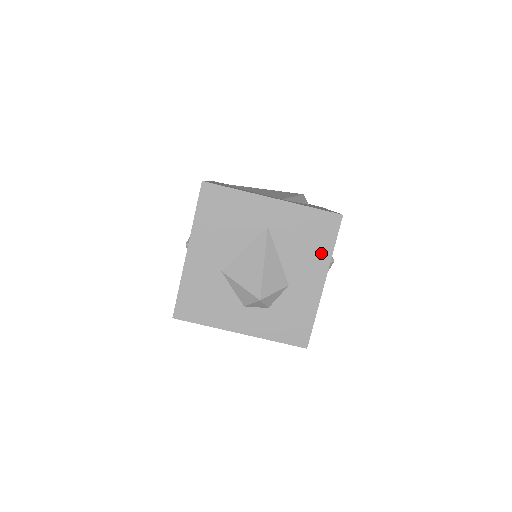
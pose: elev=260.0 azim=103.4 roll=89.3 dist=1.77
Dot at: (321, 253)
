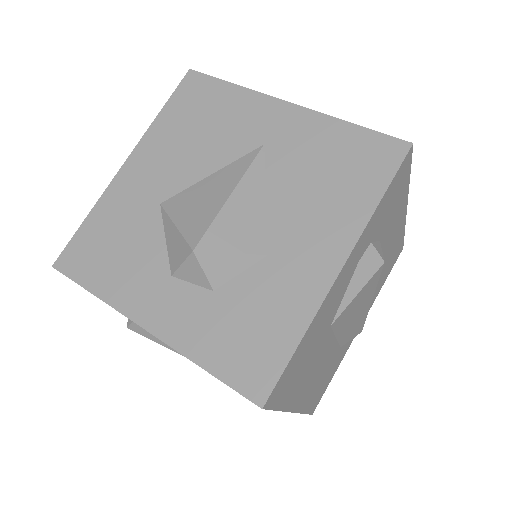
Dot at: (350, 206)
